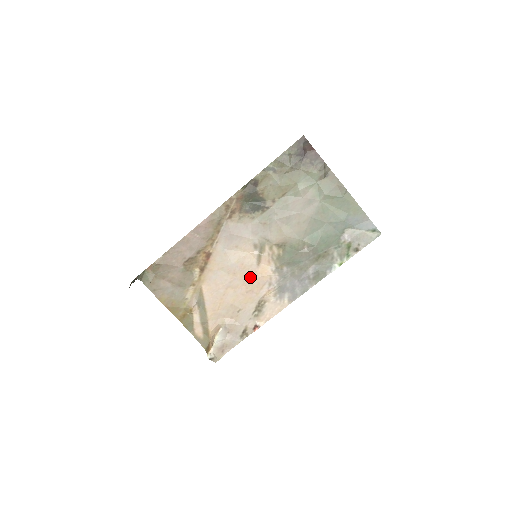
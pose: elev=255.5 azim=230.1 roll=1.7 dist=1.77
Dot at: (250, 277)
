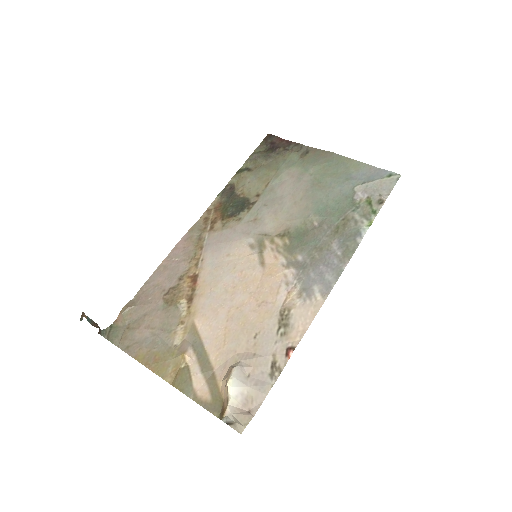
Dot at: (257, 284)
